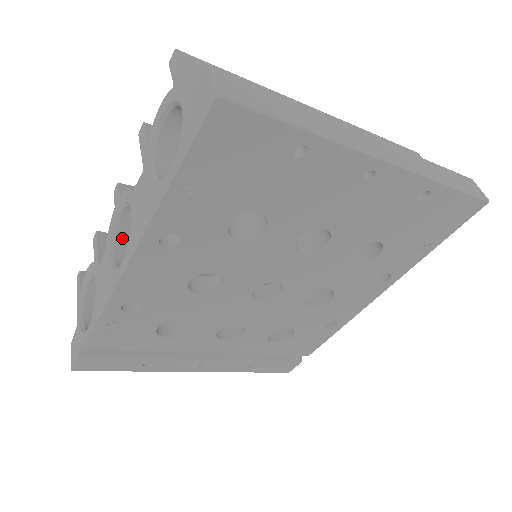
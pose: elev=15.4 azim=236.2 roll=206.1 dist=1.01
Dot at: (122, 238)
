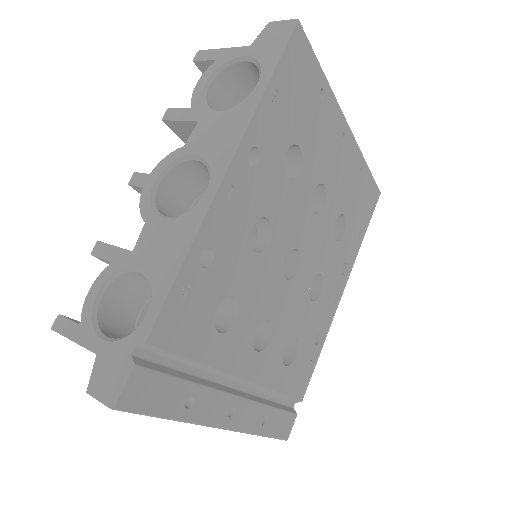
Dot at: (161, 211)
